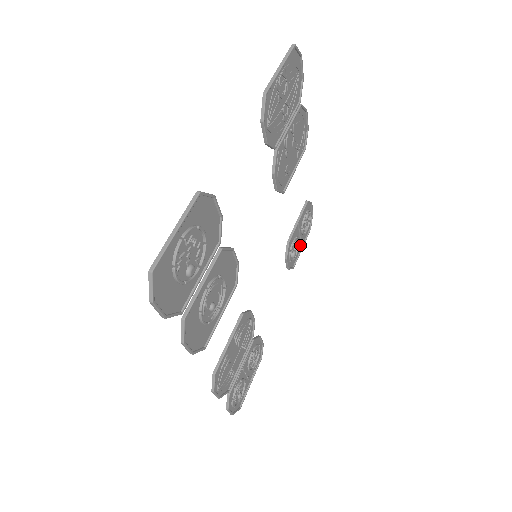
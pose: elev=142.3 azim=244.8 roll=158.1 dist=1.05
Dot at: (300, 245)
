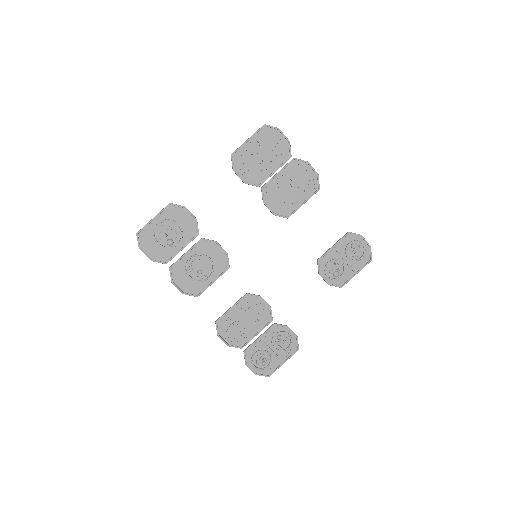
Dot at: (352, 270)
